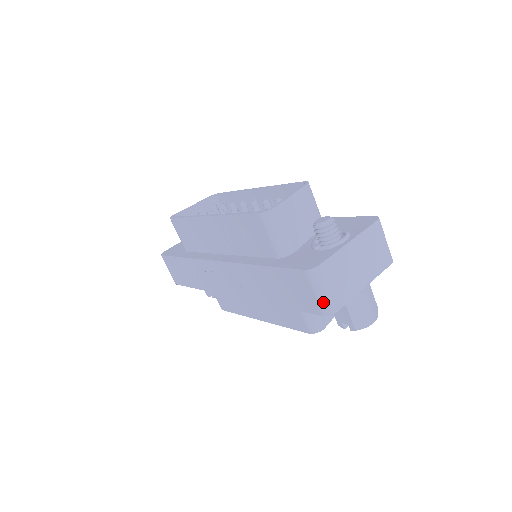
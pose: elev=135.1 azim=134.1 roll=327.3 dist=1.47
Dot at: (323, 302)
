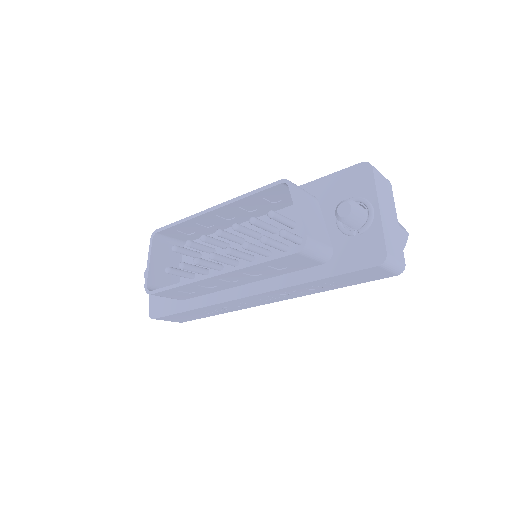
Dot at: (397, 269)
